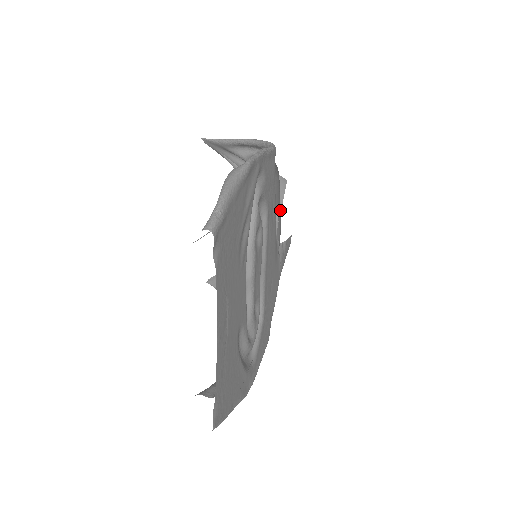
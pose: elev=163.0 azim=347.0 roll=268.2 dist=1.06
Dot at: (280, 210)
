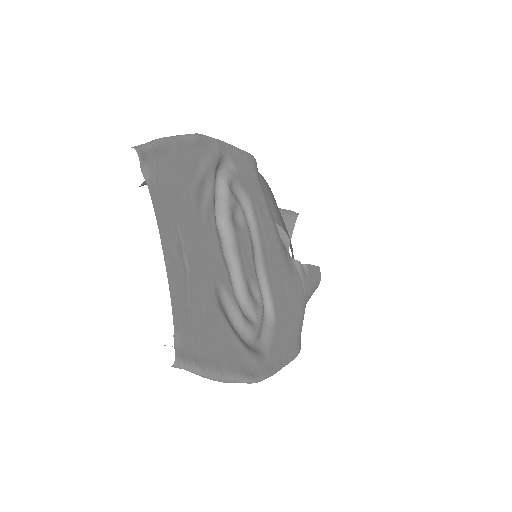
Dot at: (285, 226)
